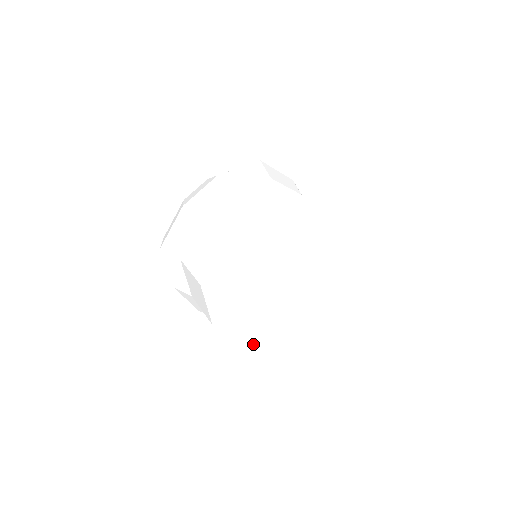
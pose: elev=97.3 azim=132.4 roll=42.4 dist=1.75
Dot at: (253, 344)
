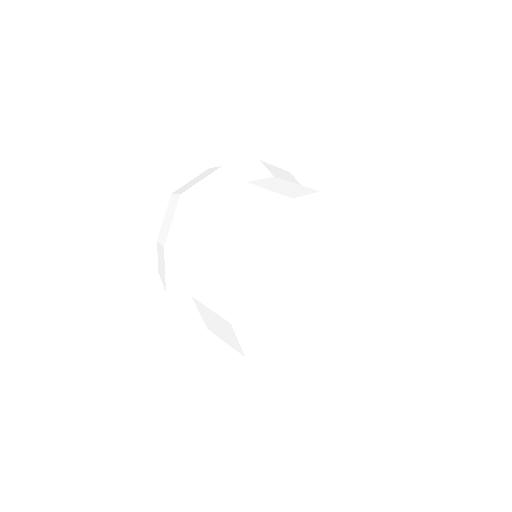
Dot at: (317, 322)
